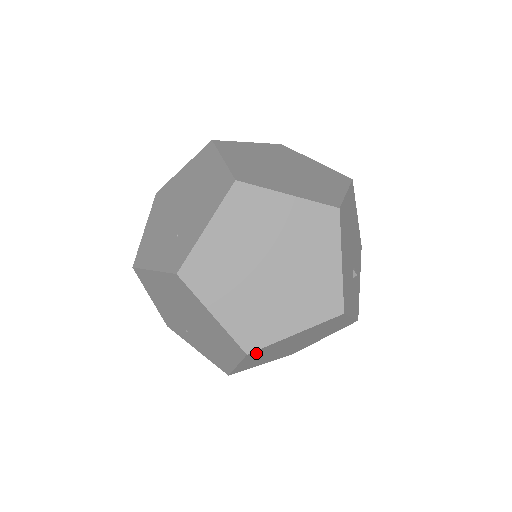
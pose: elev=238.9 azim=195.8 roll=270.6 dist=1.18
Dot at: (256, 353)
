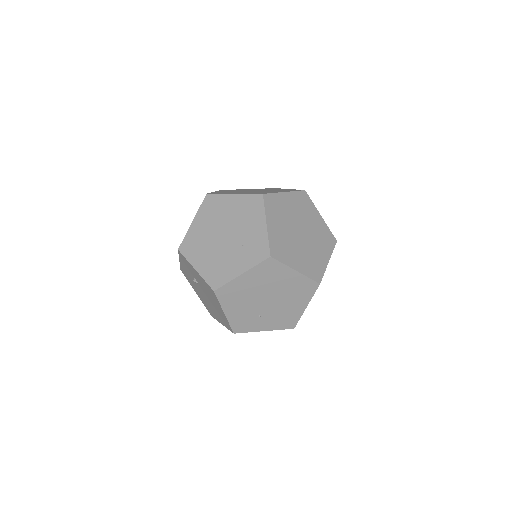
Dot at: occluded
